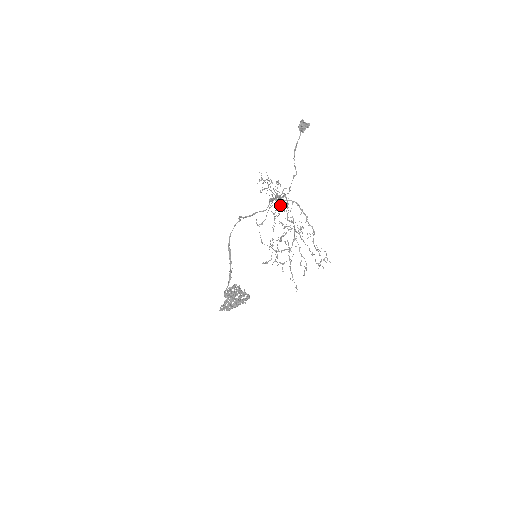
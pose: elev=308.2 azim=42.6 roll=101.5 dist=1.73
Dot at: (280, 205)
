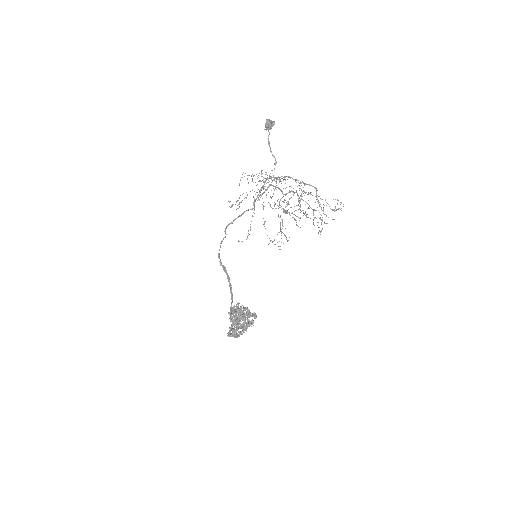
Dot at: (274, 179)
